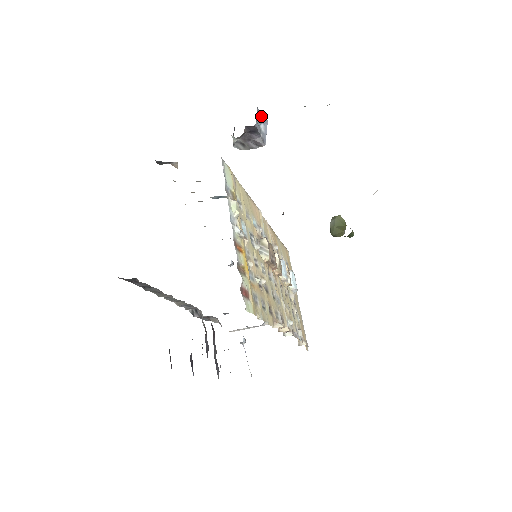
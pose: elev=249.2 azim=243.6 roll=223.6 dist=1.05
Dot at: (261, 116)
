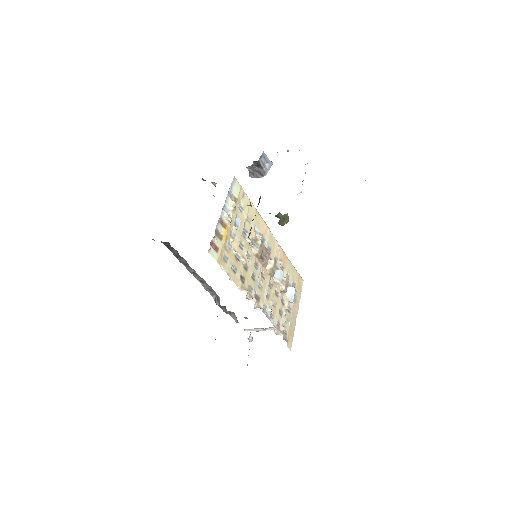
Dot at: (267, 158)
